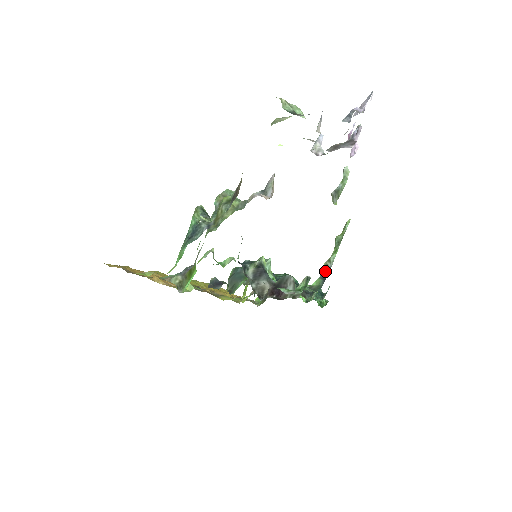
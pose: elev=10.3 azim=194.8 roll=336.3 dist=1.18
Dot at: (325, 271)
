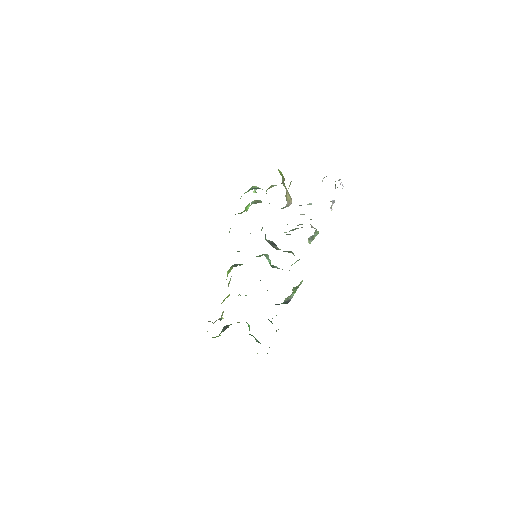
Dot at: (287, 301)
